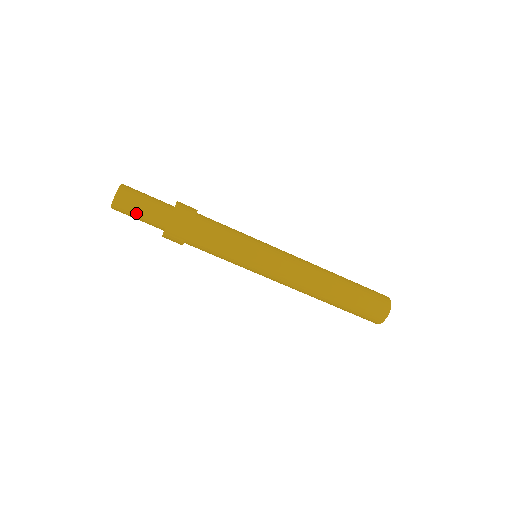
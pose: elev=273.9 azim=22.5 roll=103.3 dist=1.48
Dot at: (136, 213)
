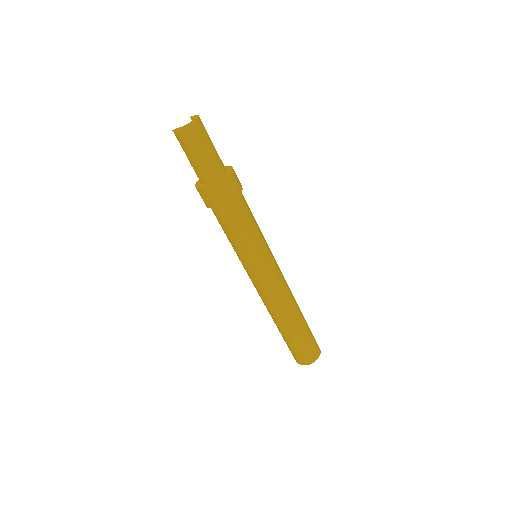
Dot at: (200, 151)
